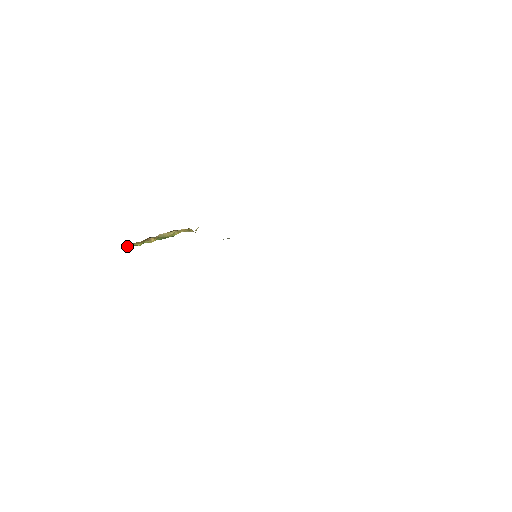
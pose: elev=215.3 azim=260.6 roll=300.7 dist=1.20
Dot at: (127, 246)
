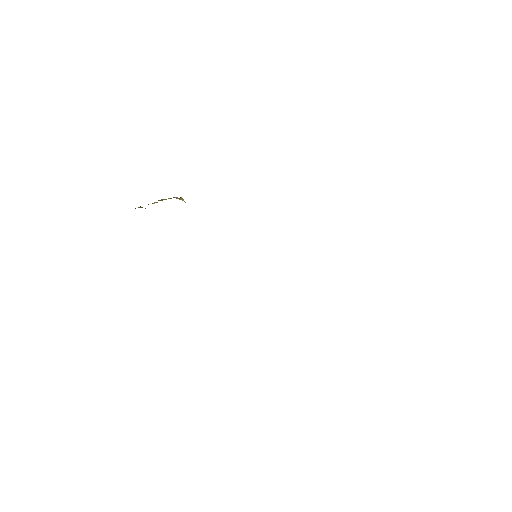
Dot at: occluded
